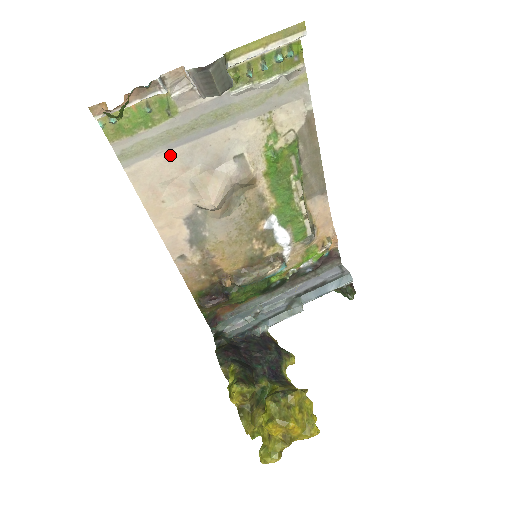
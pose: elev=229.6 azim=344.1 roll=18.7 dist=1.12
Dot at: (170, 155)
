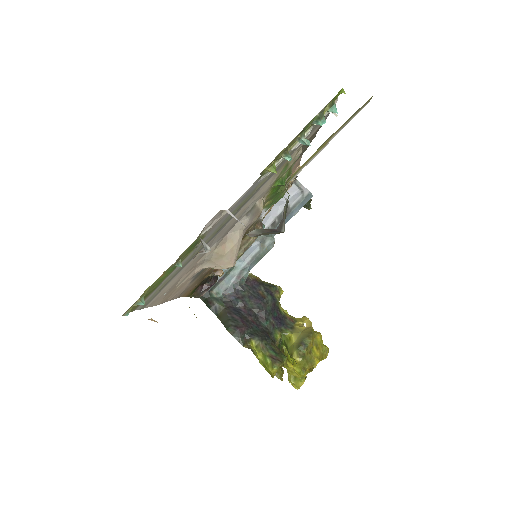
Dot at: (189, 263)
